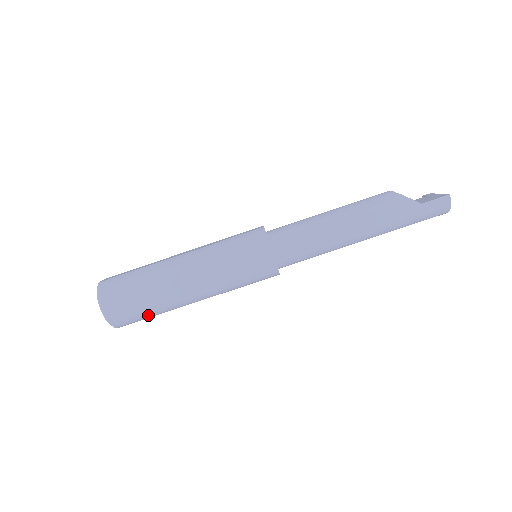
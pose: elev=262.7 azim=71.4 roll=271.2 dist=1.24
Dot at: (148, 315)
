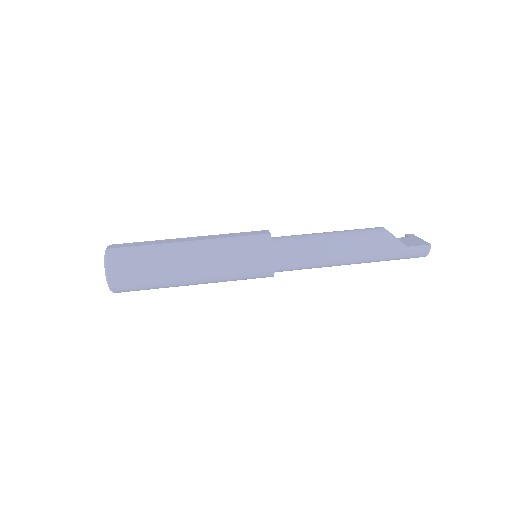
Dot at: (148, 288)
